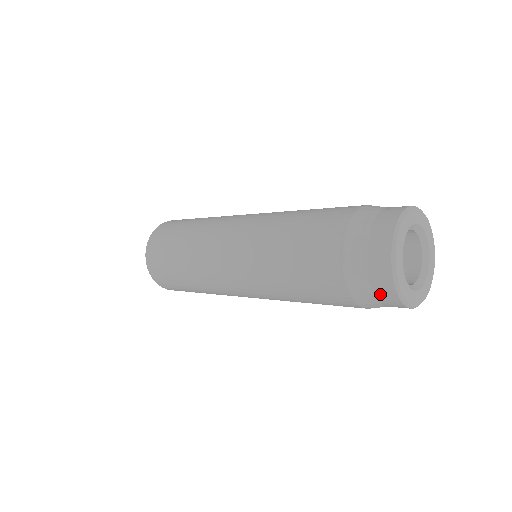
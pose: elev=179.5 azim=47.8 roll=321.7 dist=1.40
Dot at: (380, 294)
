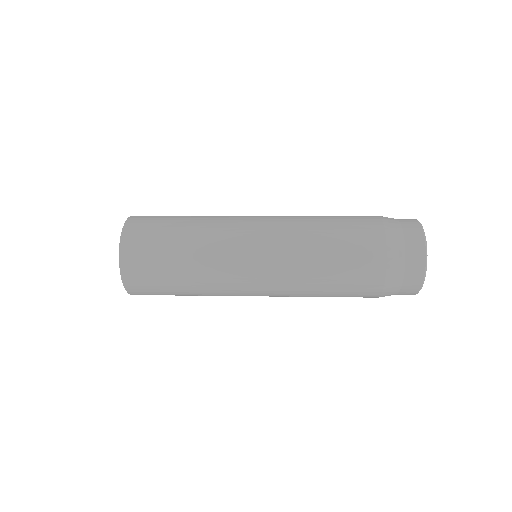
Dot at: (409, 276)
